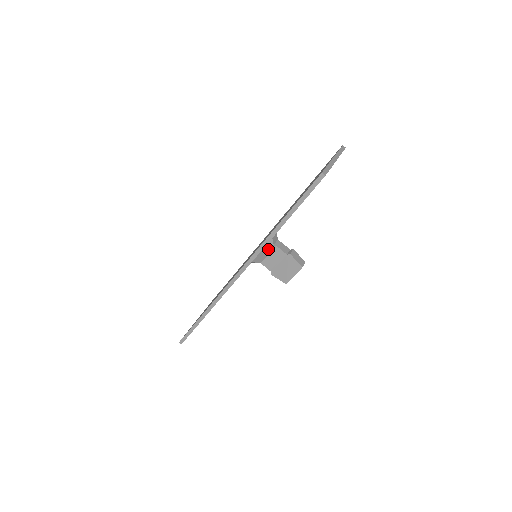
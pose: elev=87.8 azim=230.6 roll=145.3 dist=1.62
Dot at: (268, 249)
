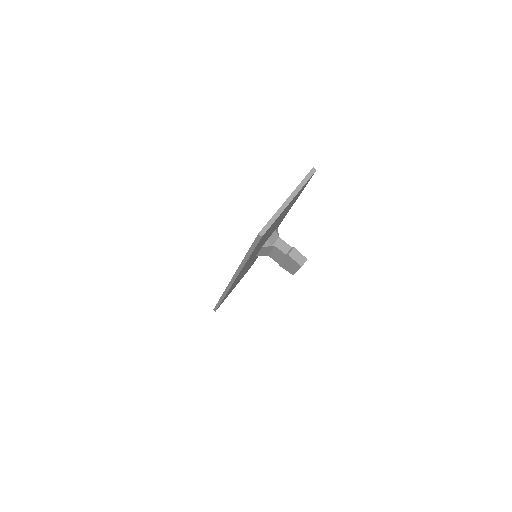
Dot at: (268, 248)
